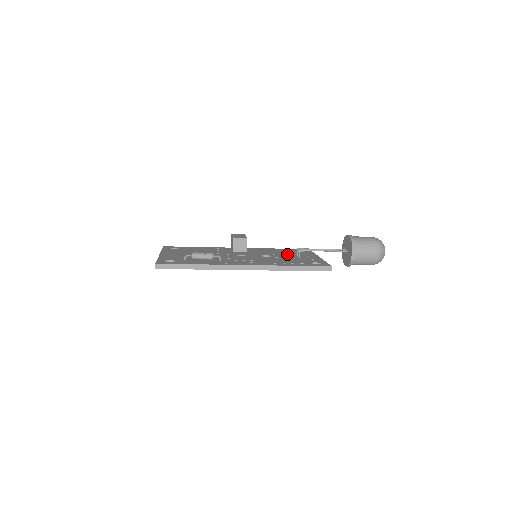
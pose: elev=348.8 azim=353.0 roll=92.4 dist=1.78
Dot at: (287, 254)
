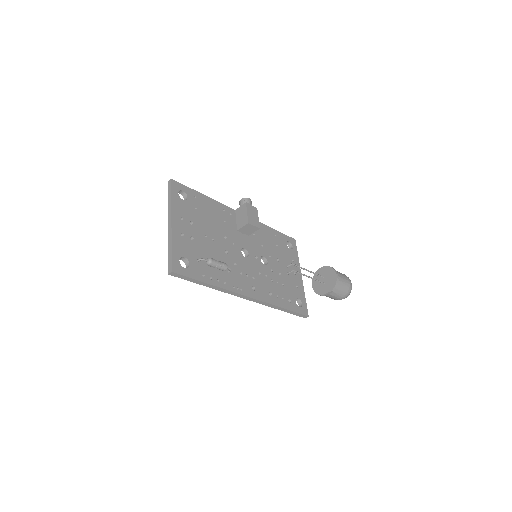
Dot at: (280, 258)
